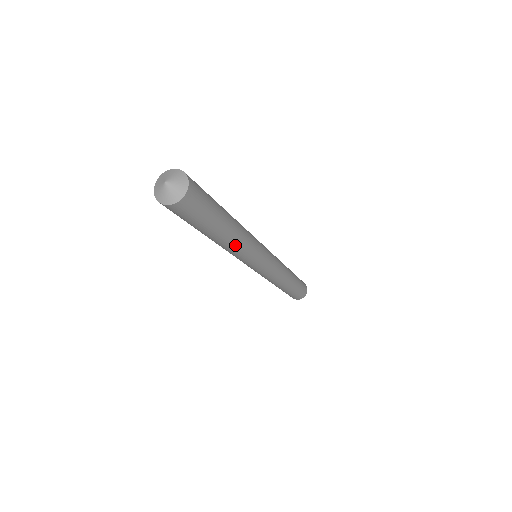
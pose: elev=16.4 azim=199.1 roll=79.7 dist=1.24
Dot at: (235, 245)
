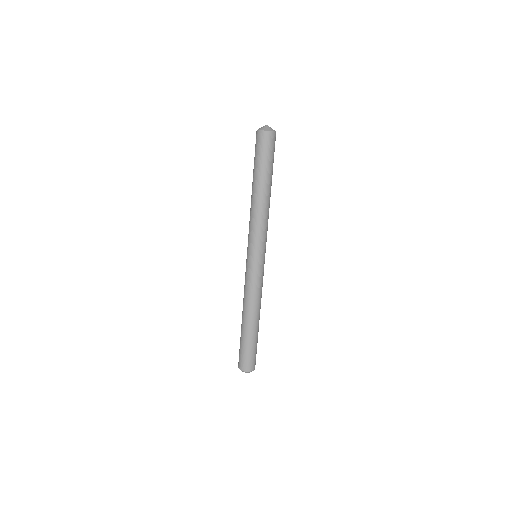
Dot at: (263, 207)
